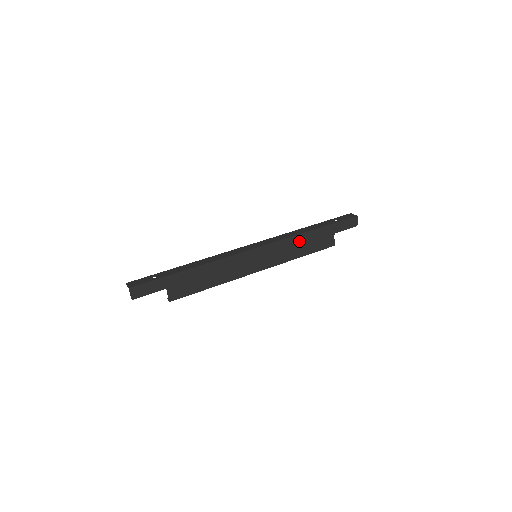
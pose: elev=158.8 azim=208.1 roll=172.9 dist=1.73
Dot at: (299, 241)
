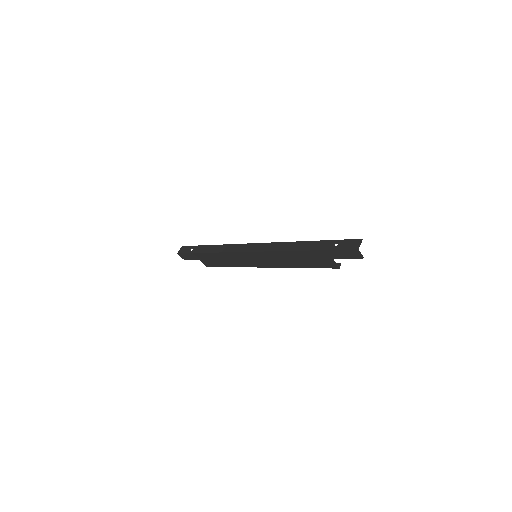
Dot at: (291, 256)
